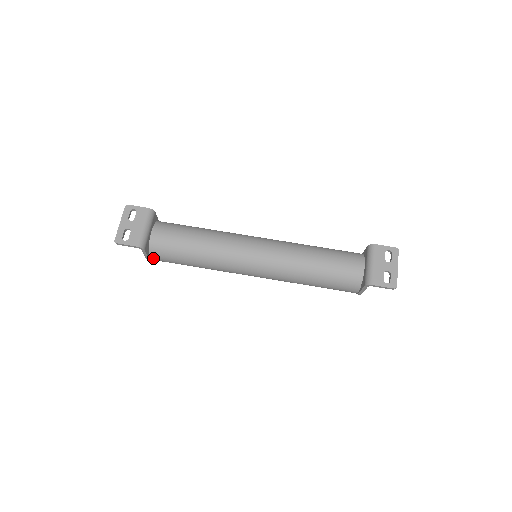
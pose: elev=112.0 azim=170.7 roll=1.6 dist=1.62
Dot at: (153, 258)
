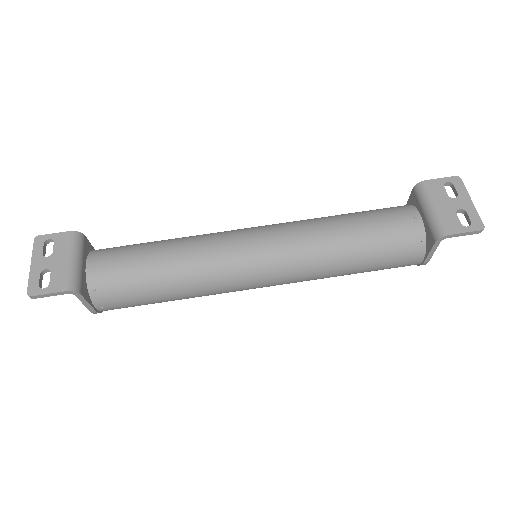
Dot at: (100, 307)
